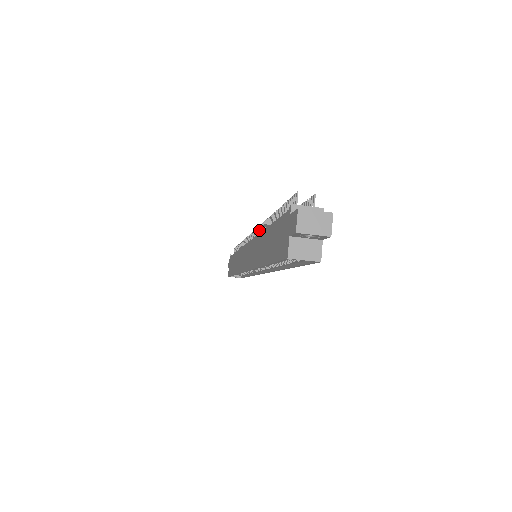
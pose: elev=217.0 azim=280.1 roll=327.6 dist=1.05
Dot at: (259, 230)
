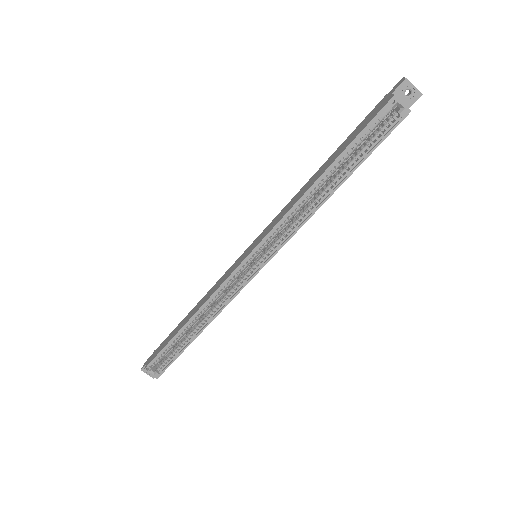
Dot at: occluded
